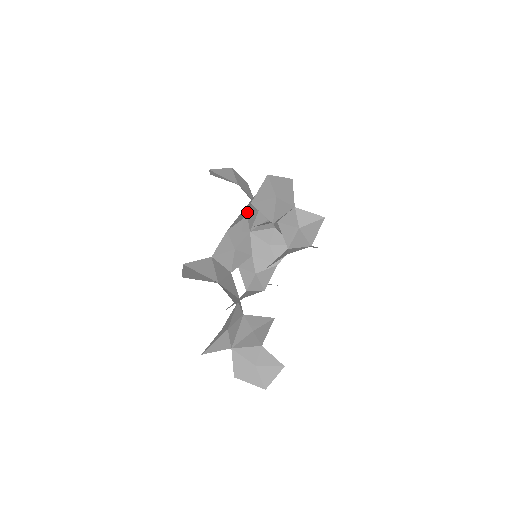
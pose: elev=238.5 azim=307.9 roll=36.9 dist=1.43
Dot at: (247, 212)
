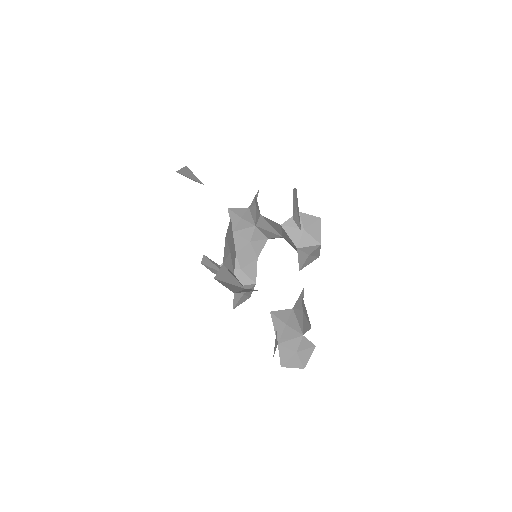
Dot at: occluded
